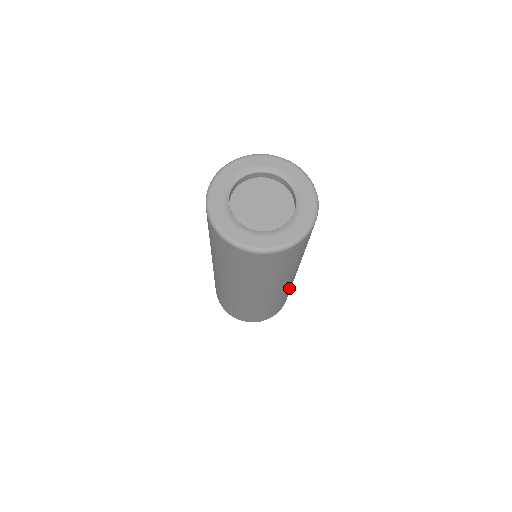
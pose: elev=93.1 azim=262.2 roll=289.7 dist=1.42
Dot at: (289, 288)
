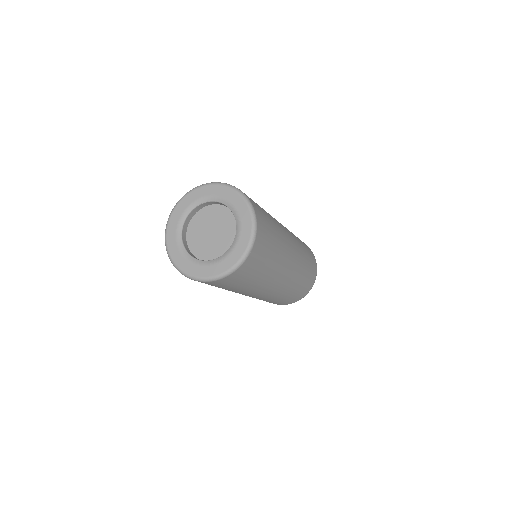
Dot at: (299, 246)
